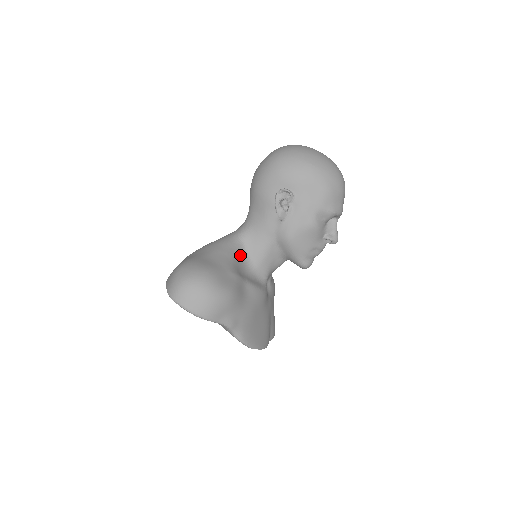
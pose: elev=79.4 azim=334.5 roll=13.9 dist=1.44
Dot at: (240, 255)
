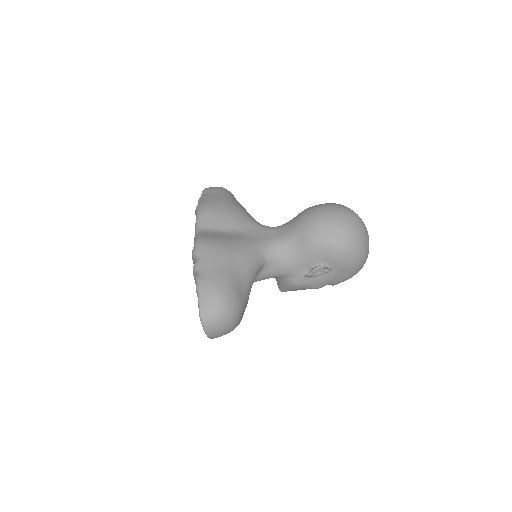
Dot at: occluded
